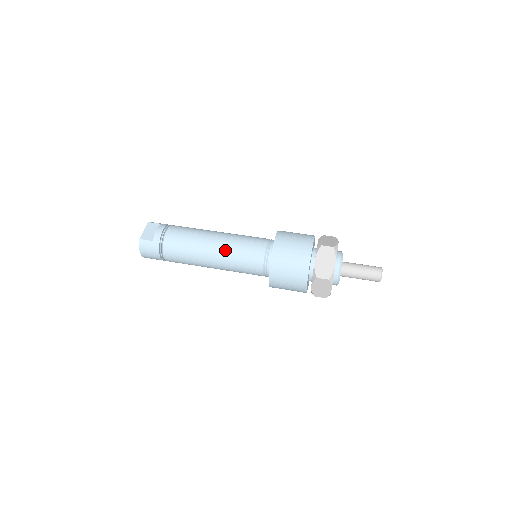
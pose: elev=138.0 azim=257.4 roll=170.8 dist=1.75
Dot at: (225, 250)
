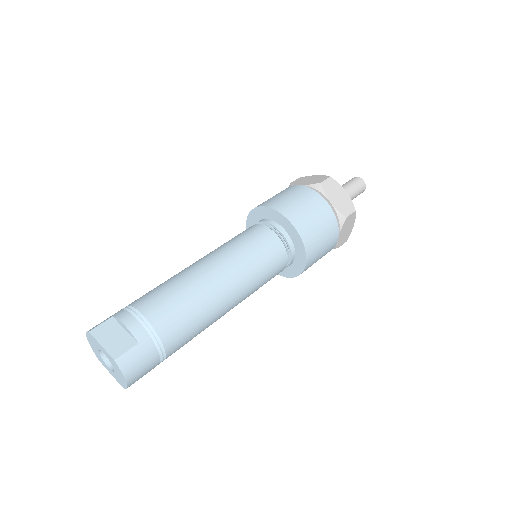
Dot at: (238, 269)
